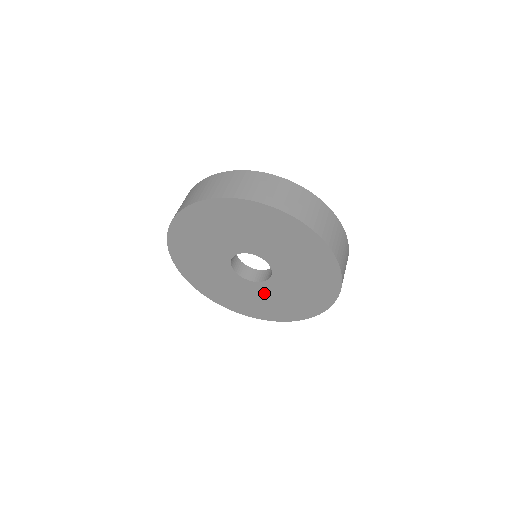
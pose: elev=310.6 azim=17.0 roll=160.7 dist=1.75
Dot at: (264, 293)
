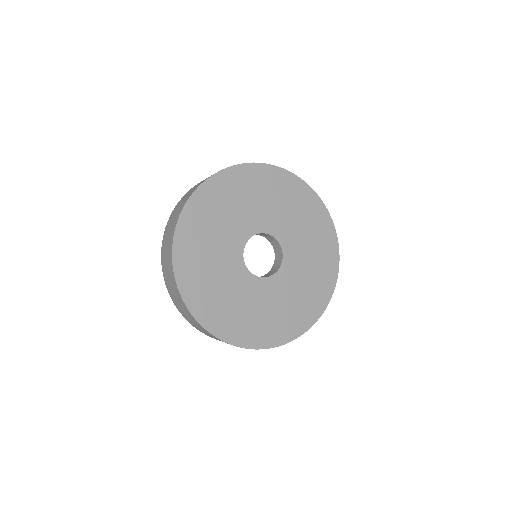
Dot at: (298, 263)
